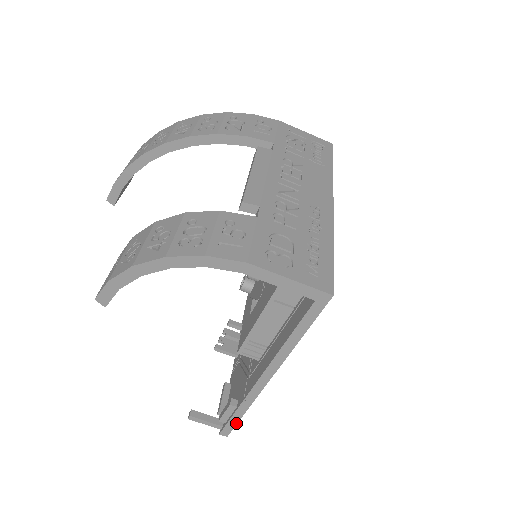
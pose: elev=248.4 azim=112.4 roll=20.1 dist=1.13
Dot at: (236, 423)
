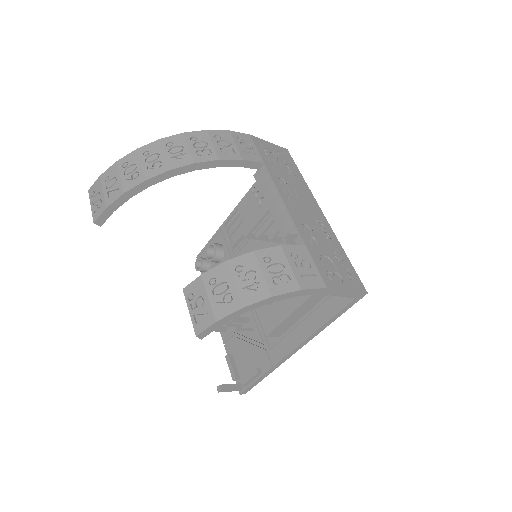
Dot at: (257, 383)
